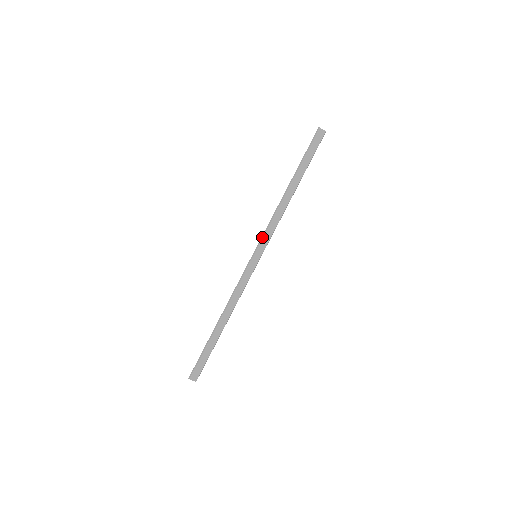
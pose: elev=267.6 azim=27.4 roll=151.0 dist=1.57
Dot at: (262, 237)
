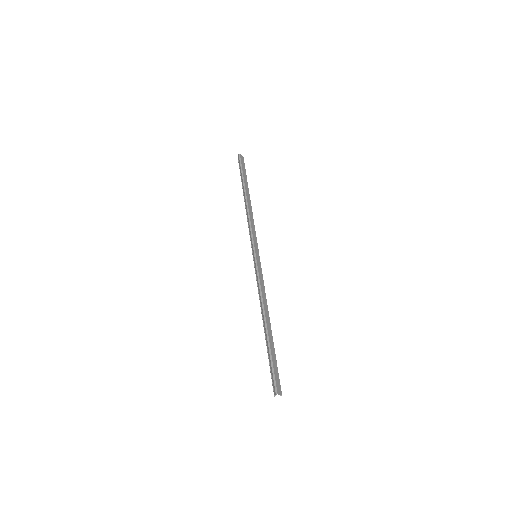
Dot at: (252, 238)
